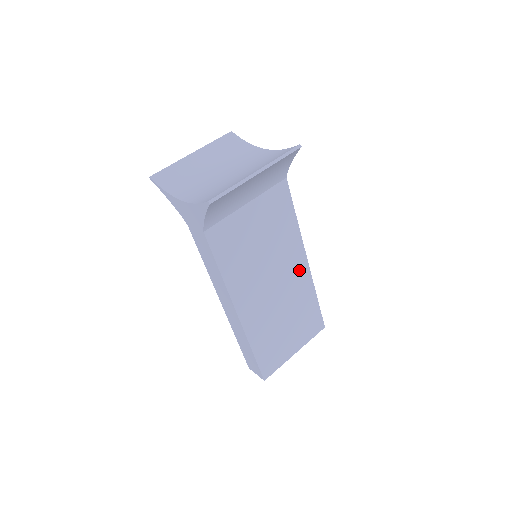
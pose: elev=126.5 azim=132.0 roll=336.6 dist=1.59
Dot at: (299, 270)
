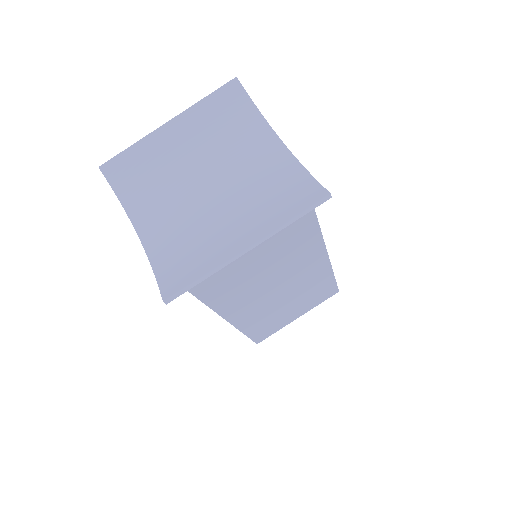
Dot at: (313, 263)
